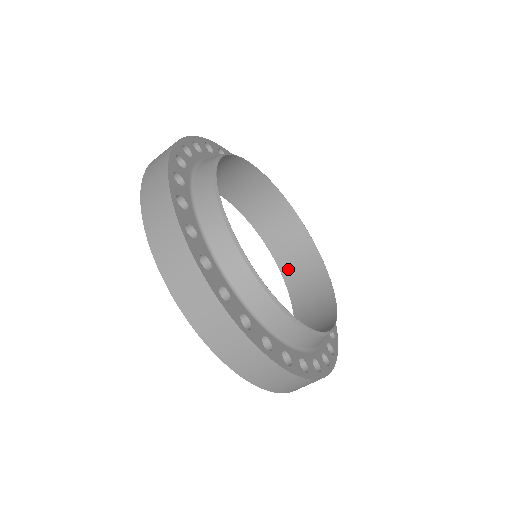
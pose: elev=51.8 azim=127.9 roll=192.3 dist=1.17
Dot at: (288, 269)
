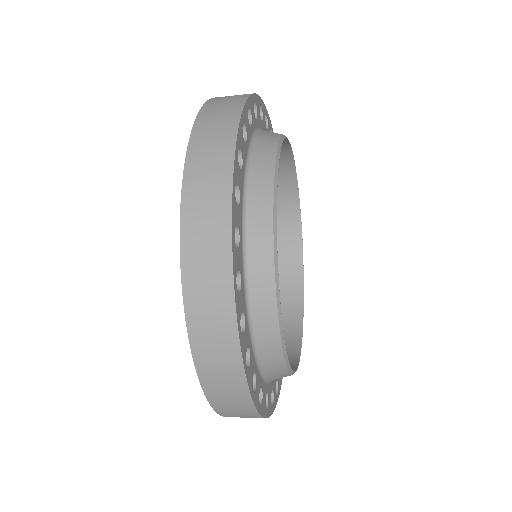
Dot at: occluded
